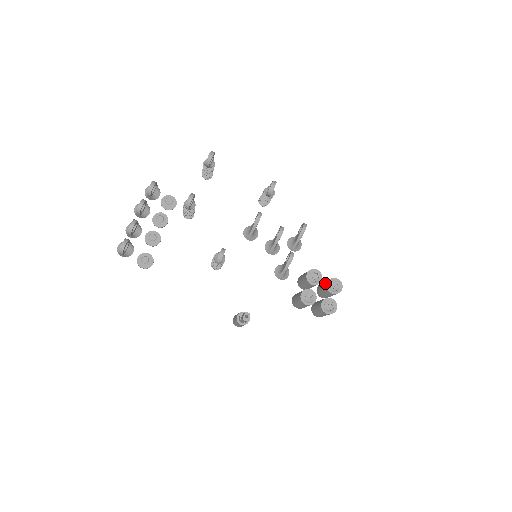
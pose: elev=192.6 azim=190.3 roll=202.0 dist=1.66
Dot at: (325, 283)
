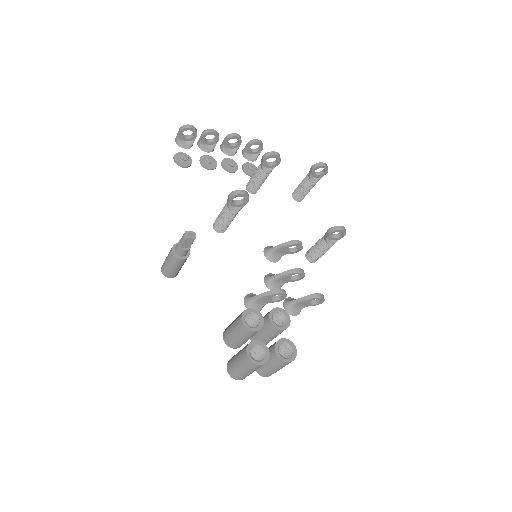
Dot at: occluded
